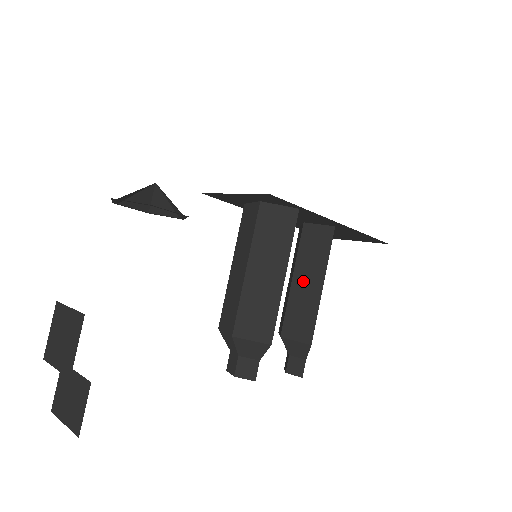
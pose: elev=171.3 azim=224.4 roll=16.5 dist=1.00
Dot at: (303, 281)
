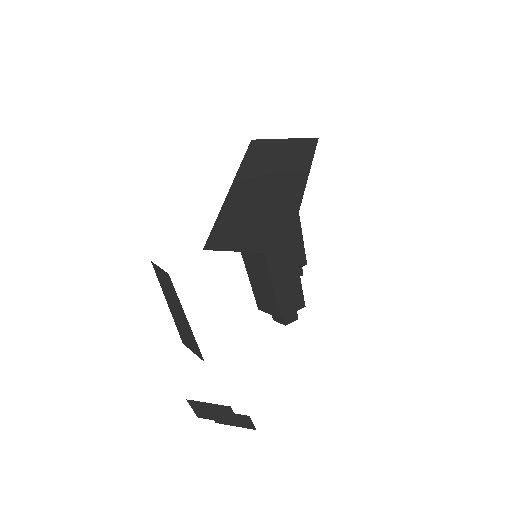
Dot at: occluded
